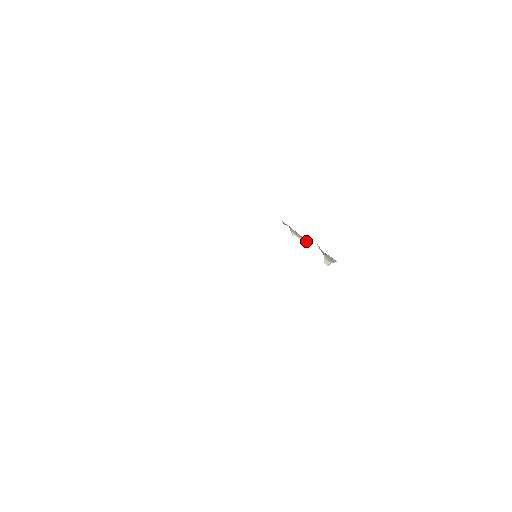
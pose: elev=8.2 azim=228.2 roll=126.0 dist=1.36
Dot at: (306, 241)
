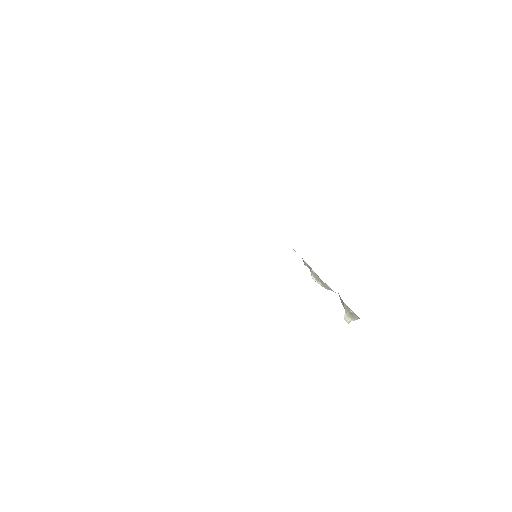
Dot at: (326, 288)
